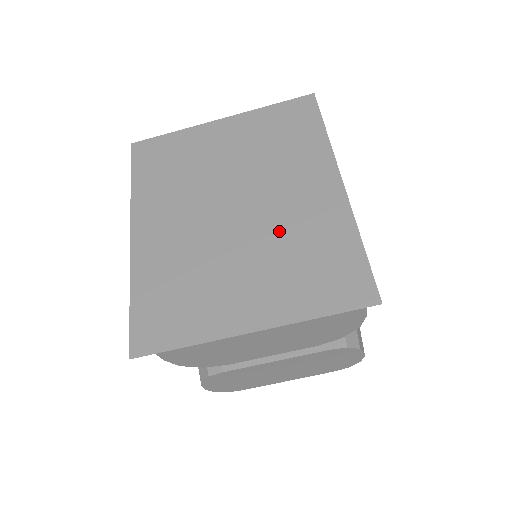
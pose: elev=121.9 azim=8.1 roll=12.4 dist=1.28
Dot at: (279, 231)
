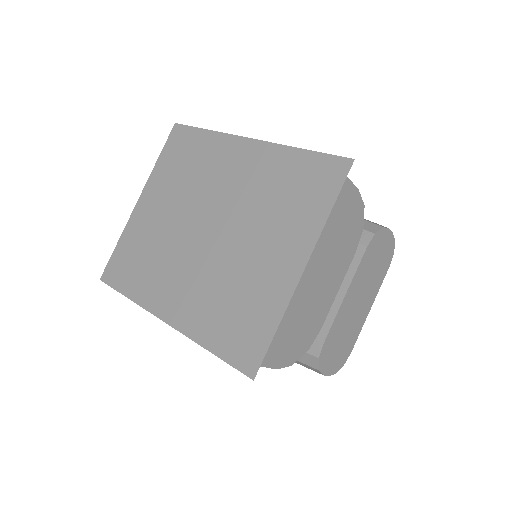
Dot at: (248, 204)
